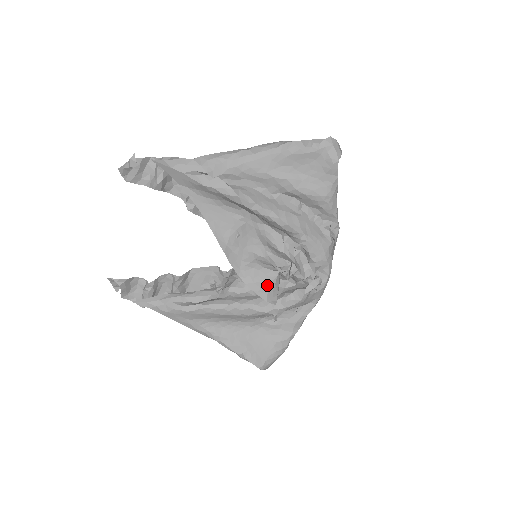
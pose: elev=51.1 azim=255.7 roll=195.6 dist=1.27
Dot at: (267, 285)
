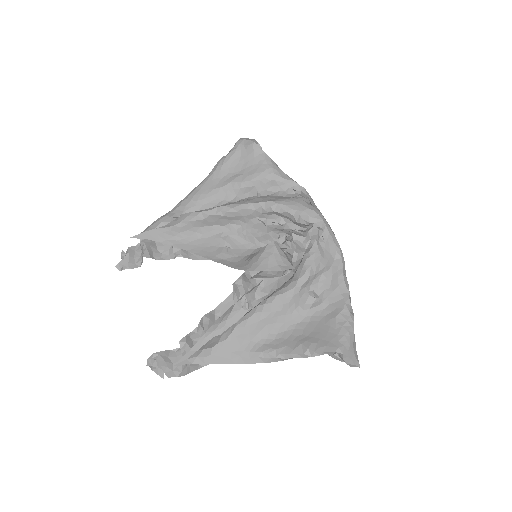
Dot at: (272, 258)
